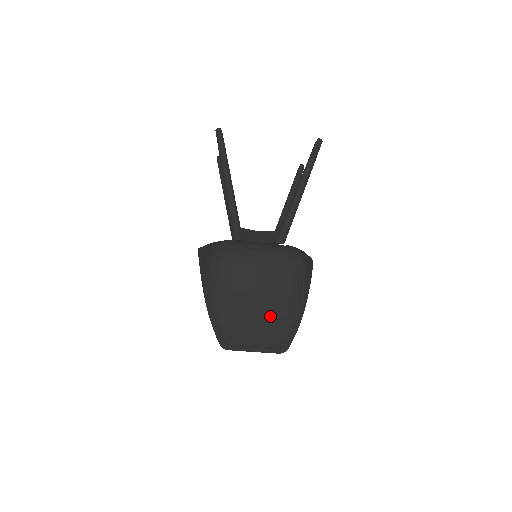
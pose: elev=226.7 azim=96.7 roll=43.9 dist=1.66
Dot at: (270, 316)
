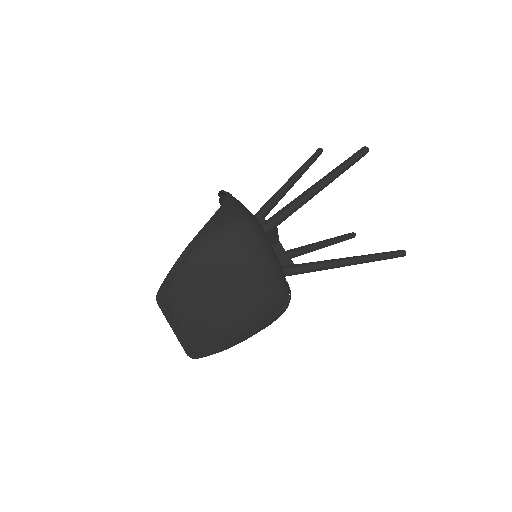
Dot at: (216, 319)
